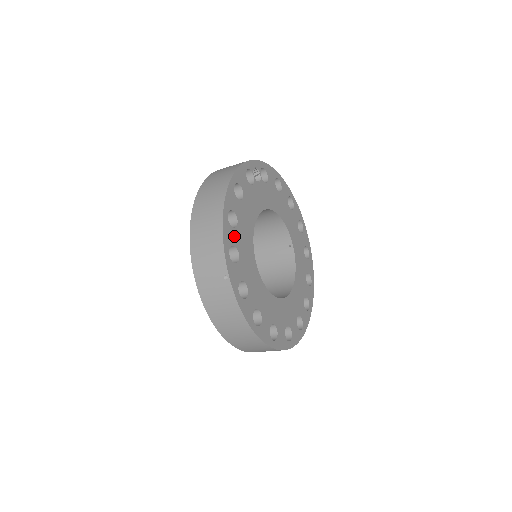
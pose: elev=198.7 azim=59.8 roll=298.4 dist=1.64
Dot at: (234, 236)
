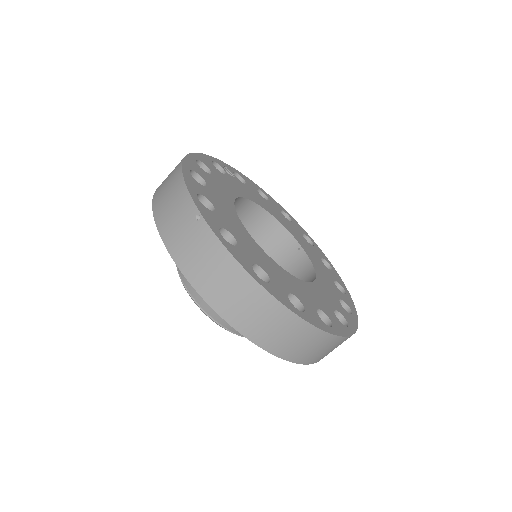
Dot at: (203, 190)
